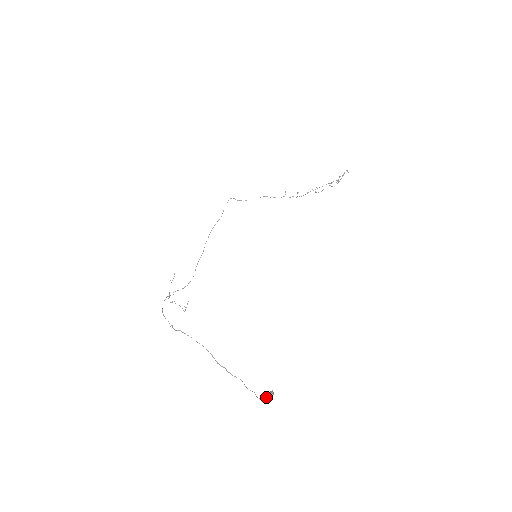
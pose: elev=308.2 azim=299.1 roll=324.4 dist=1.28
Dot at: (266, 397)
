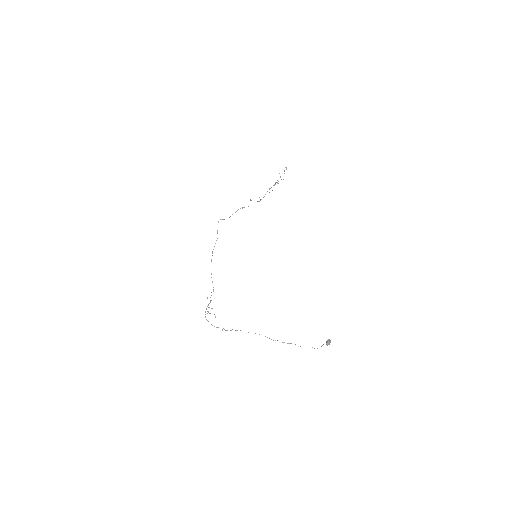
Dot at: (327, 344)
